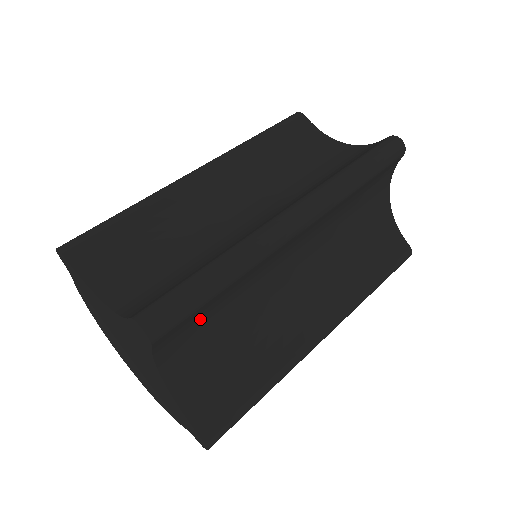
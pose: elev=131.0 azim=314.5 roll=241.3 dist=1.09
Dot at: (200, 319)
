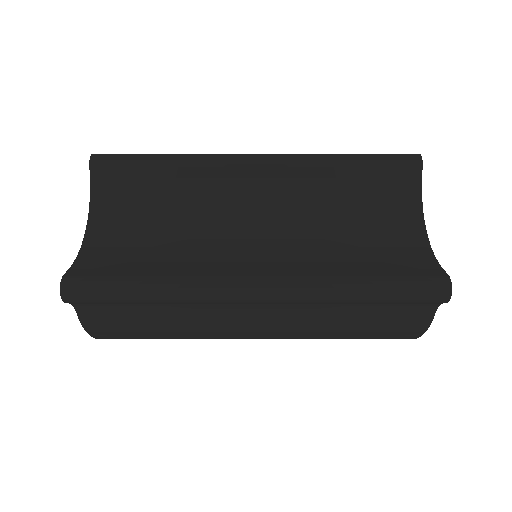
Dot at: (139, 190)
